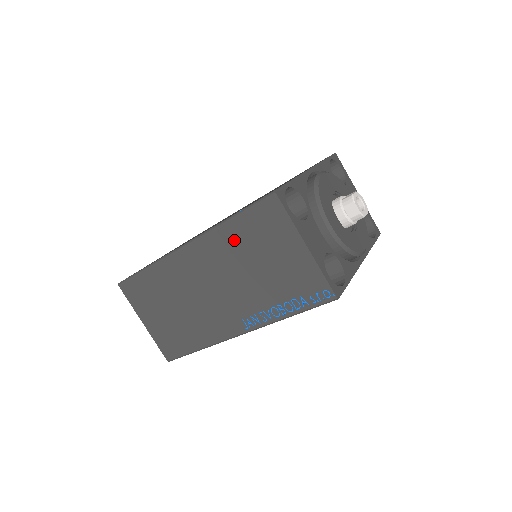
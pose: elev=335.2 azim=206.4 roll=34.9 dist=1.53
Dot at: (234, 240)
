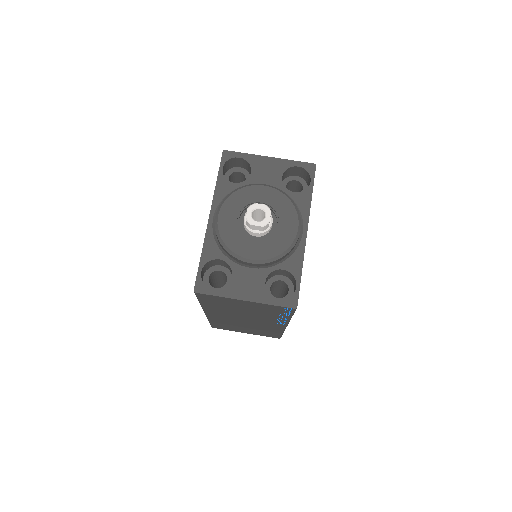
Dot at: (216, 307)
